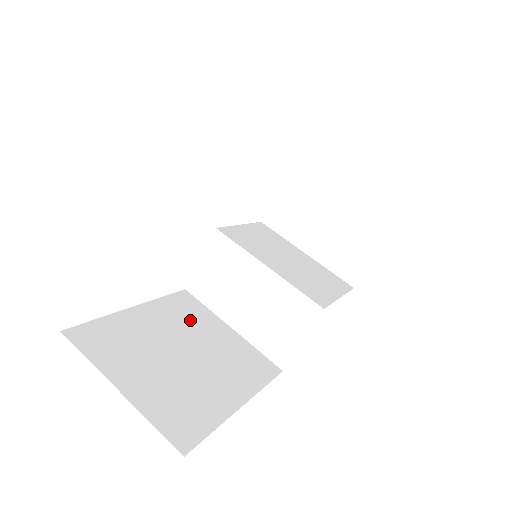
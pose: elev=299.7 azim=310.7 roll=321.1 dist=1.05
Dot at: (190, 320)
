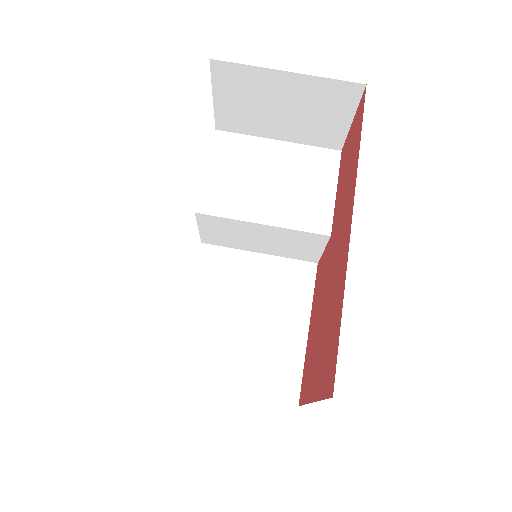
Dot at: (228, 279)
